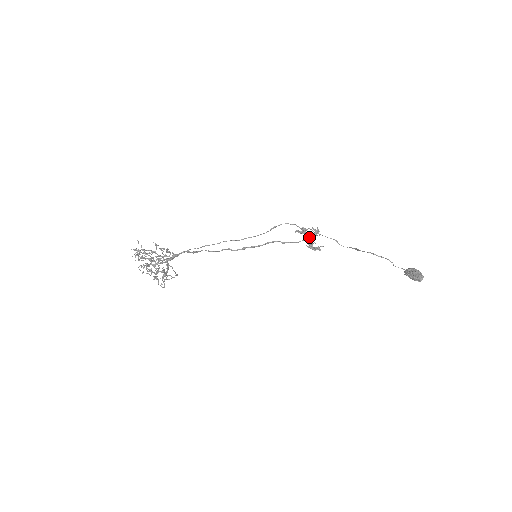
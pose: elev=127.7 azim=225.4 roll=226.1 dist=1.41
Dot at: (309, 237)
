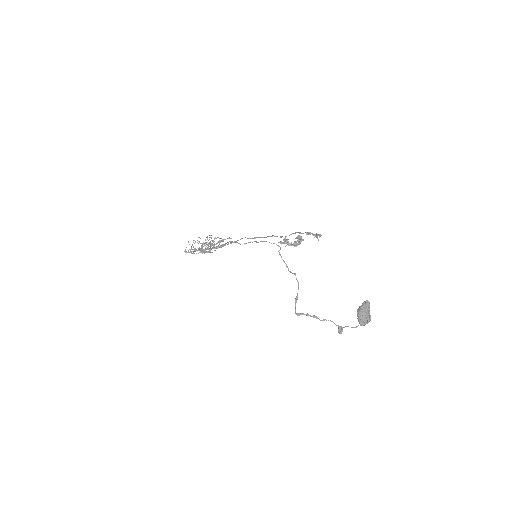
Dot at: occluded
